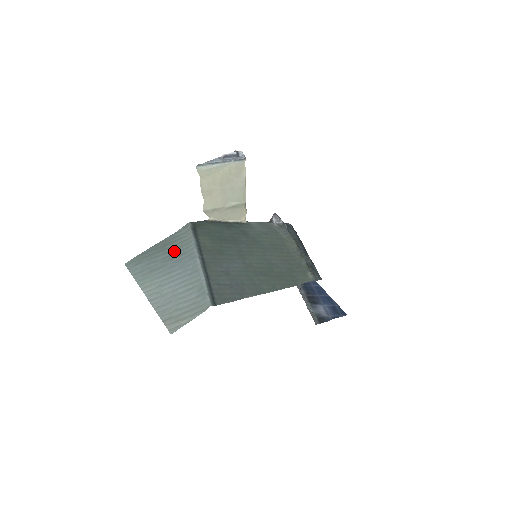
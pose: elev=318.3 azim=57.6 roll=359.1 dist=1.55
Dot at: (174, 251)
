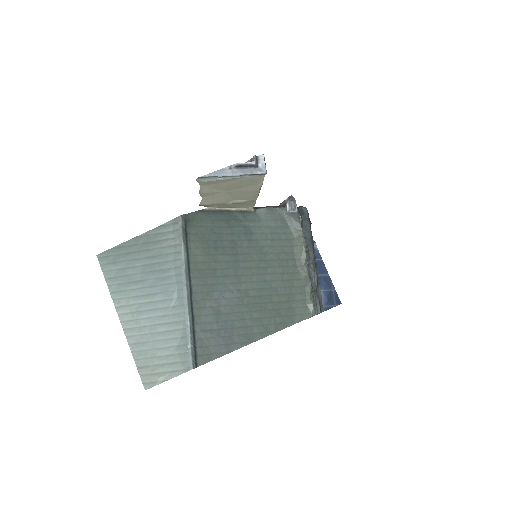
Dot at: (157, 259)
